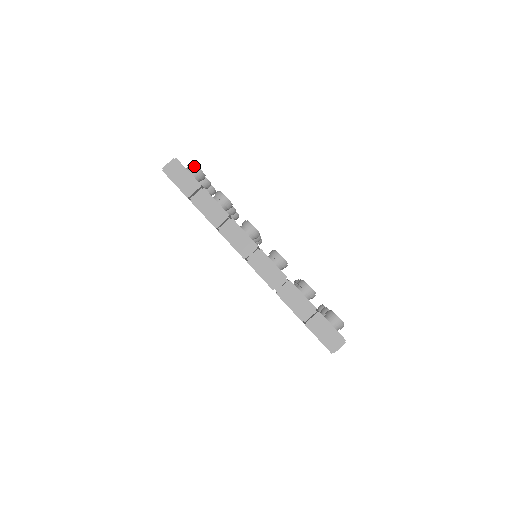
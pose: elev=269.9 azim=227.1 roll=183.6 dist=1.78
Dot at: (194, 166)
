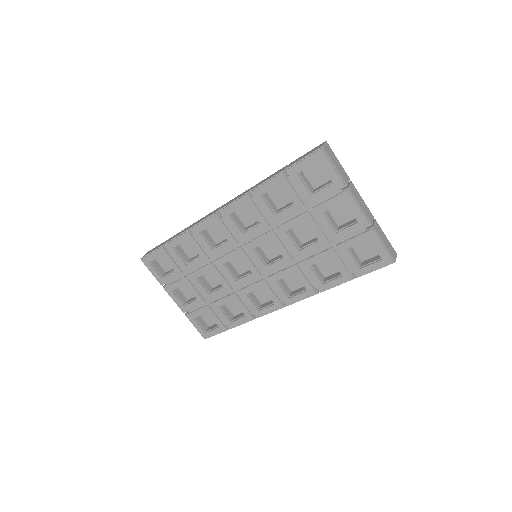
Dot at: occluded
